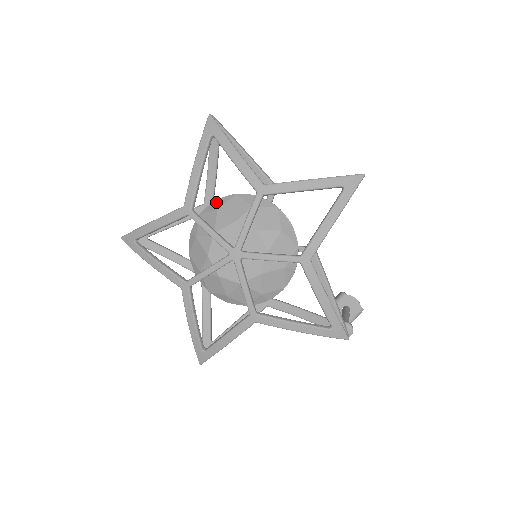
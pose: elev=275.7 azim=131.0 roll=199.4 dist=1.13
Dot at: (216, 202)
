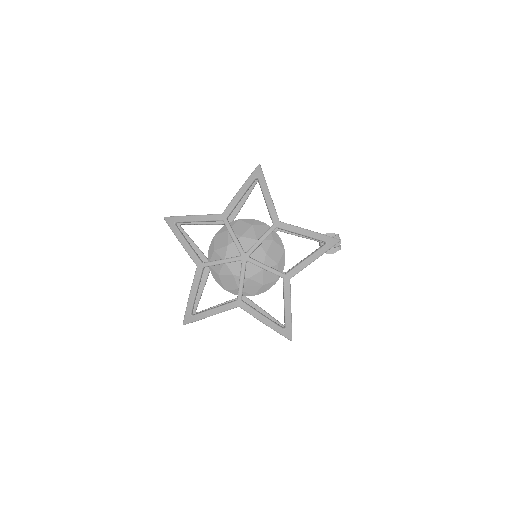
Dot at: (210, 249)
